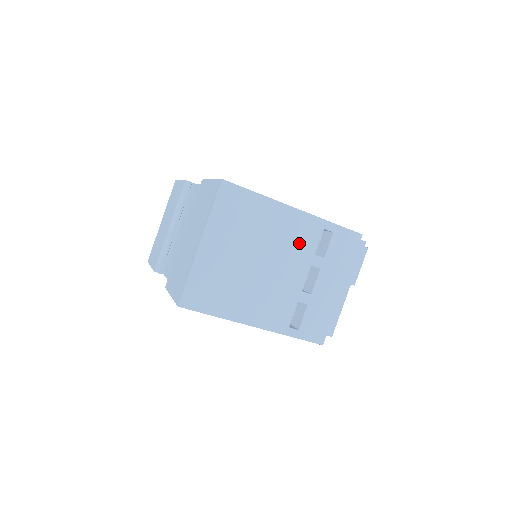
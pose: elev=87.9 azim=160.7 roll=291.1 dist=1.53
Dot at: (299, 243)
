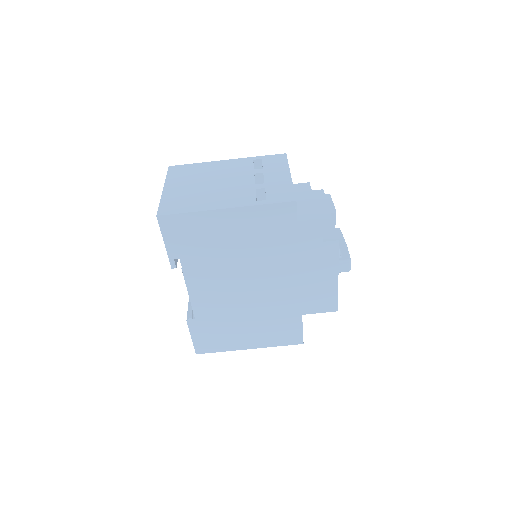
Dot at: (238, 169)
